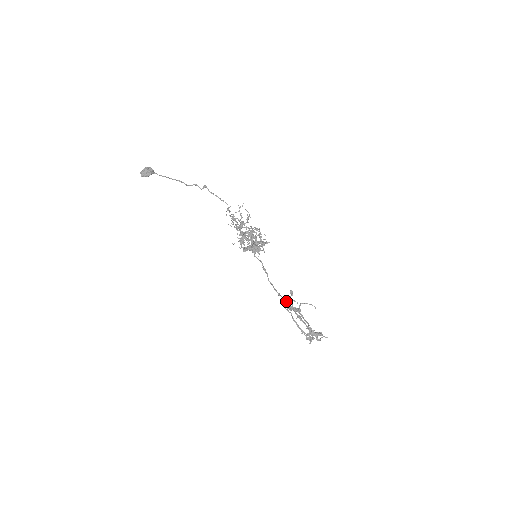
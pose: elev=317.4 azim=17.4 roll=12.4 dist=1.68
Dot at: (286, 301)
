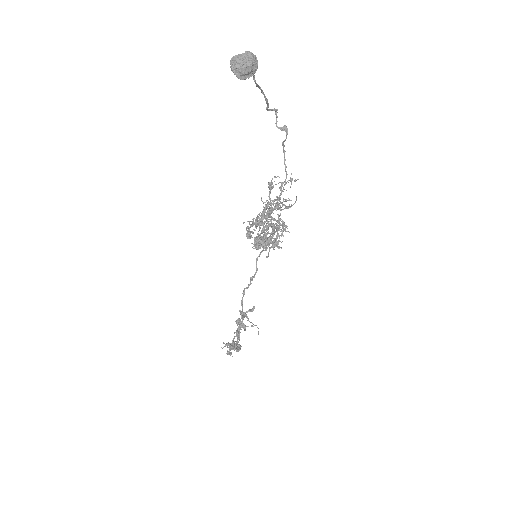
Dot at: (240, 313)
